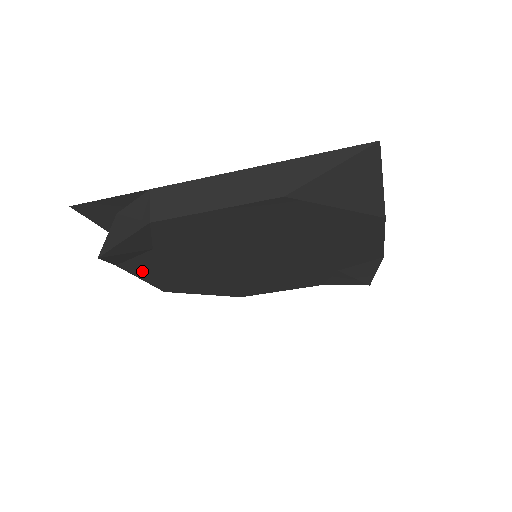
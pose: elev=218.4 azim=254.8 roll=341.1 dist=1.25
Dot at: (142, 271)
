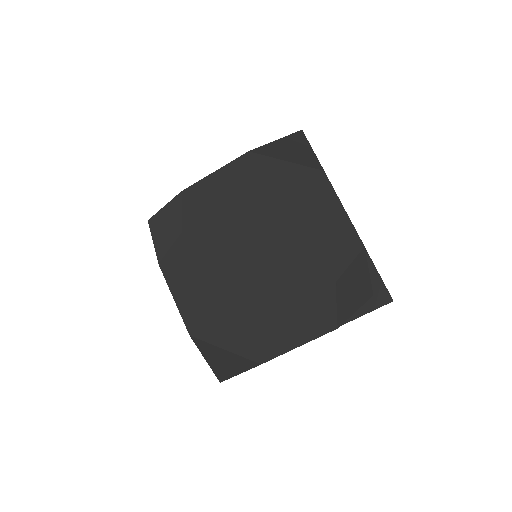
Dot at: (174, 278)
